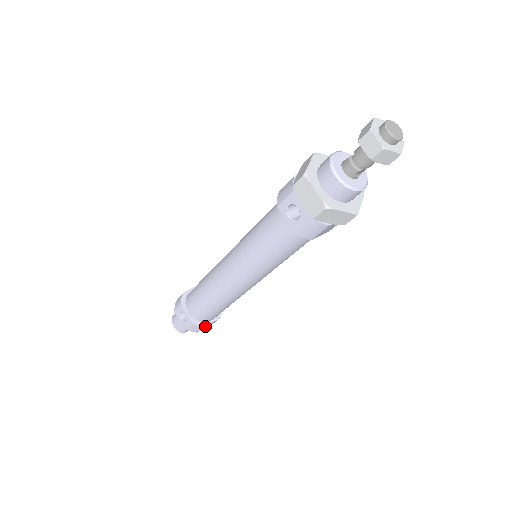
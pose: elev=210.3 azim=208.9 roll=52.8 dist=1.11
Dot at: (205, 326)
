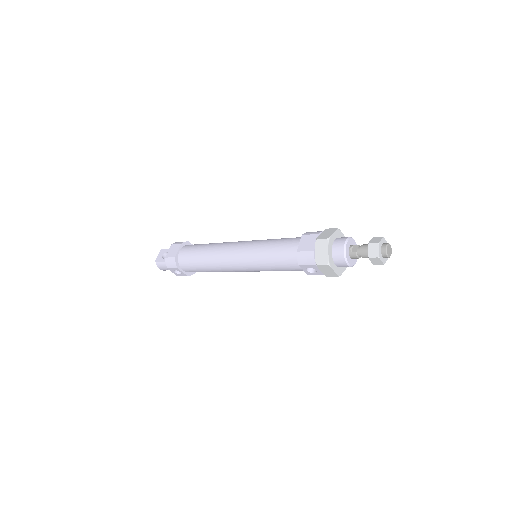
Dot at: (194, 272)
